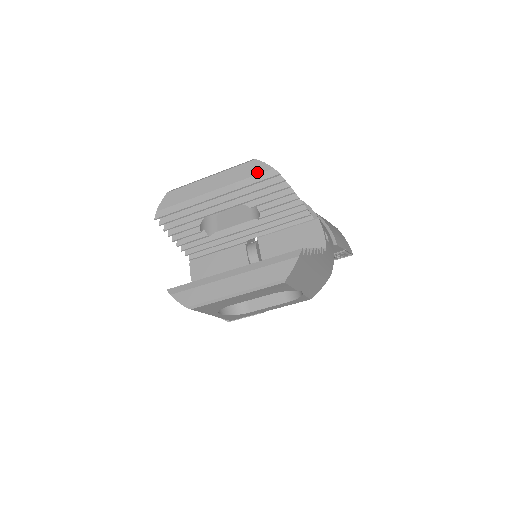
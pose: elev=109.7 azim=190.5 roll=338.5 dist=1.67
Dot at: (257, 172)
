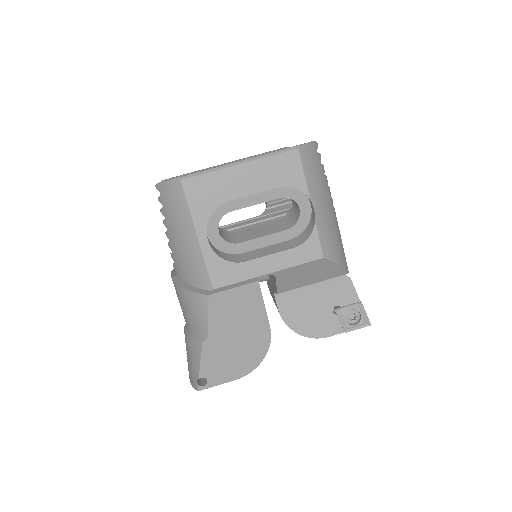
Dot at: (272, 151)
